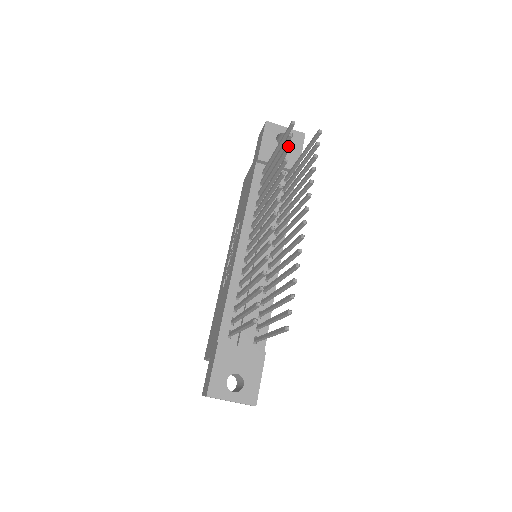
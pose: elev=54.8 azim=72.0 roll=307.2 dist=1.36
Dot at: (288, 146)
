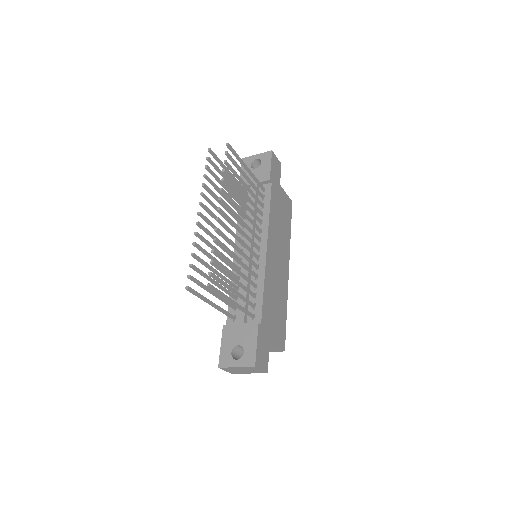
Dot at: (205, 166)
